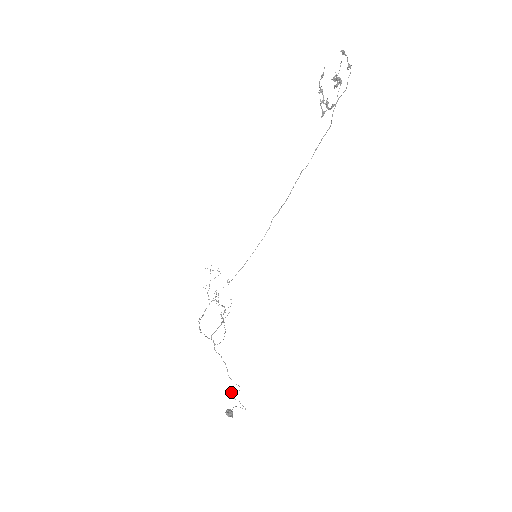
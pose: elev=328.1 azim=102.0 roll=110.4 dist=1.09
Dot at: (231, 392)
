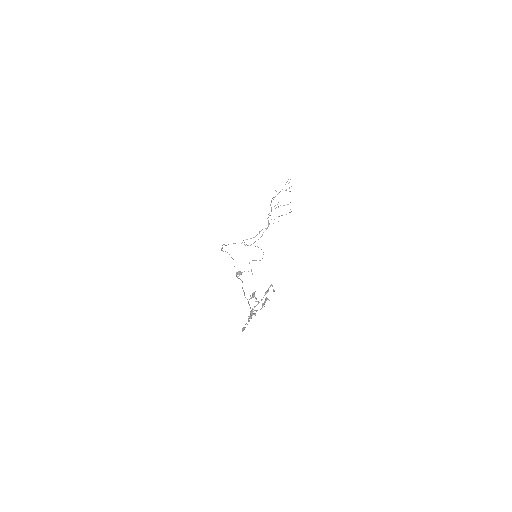
Dot at: (253, 260)
